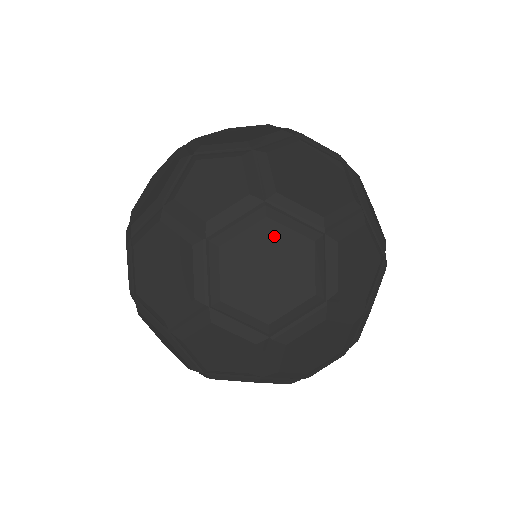
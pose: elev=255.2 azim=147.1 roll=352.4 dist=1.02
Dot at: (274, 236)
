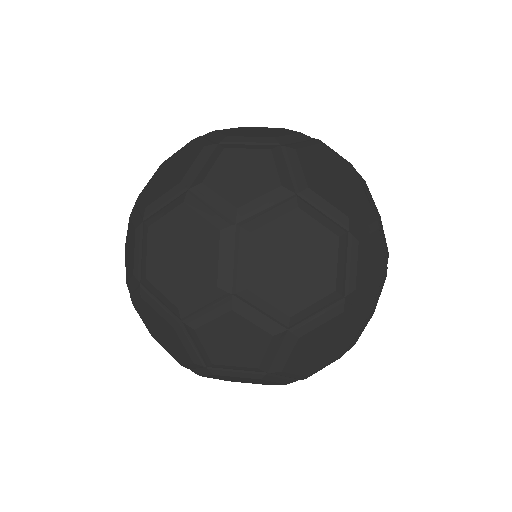
Dot at: occluded
